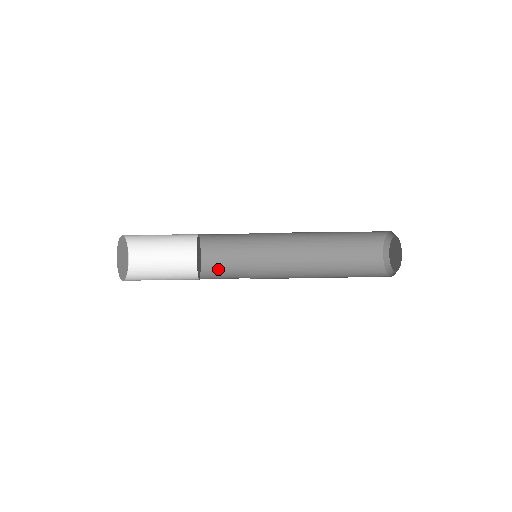
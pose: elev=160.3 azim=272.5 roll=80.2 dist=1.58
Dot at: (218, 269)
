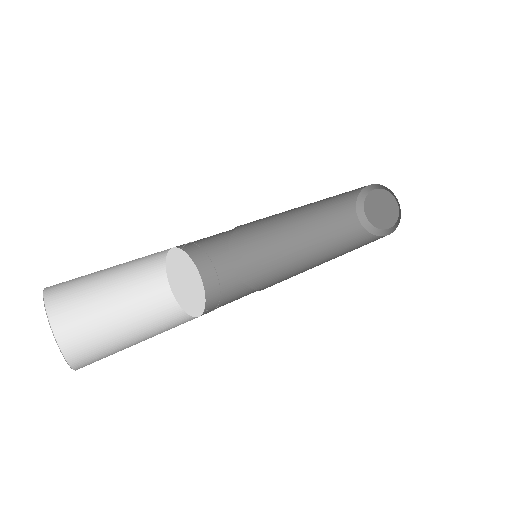
Dot at: (219, 306)
